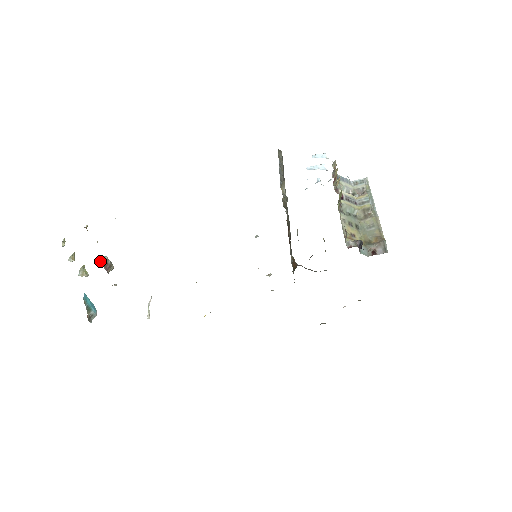
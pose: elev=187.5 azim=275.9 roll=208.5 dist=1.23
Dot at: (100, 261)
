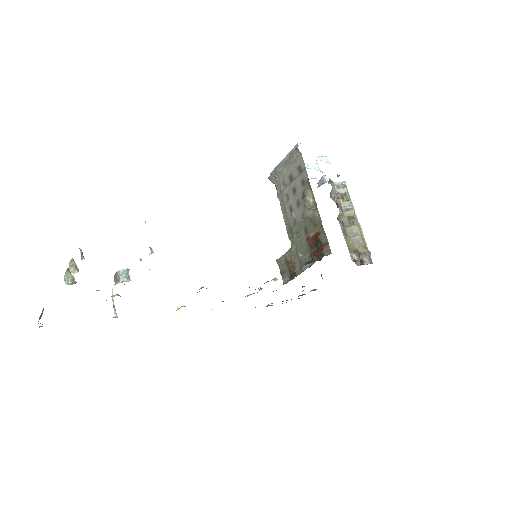
Dot at: (121, 275)
